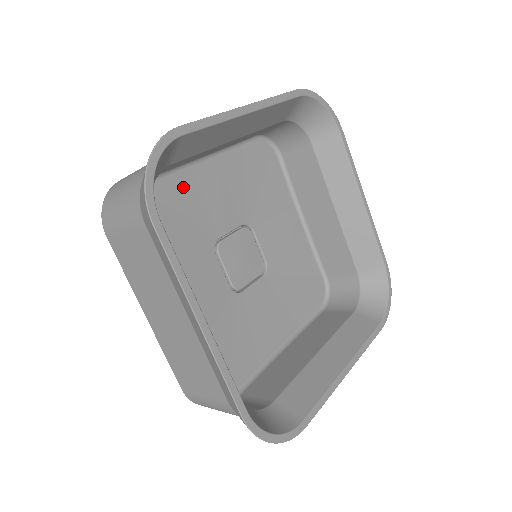
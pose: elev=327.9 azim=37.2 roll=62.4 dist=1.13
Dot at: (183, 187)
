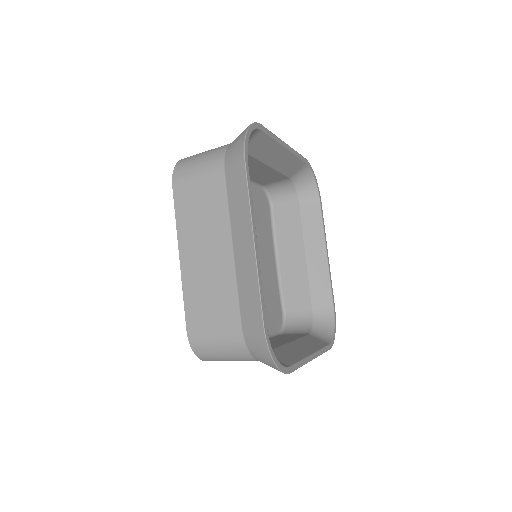
Dot at: occluded
